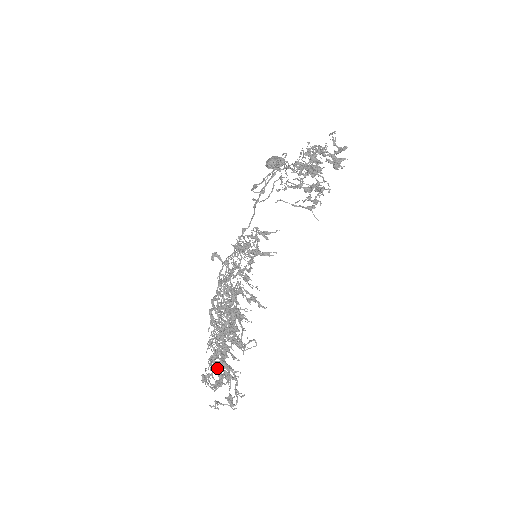
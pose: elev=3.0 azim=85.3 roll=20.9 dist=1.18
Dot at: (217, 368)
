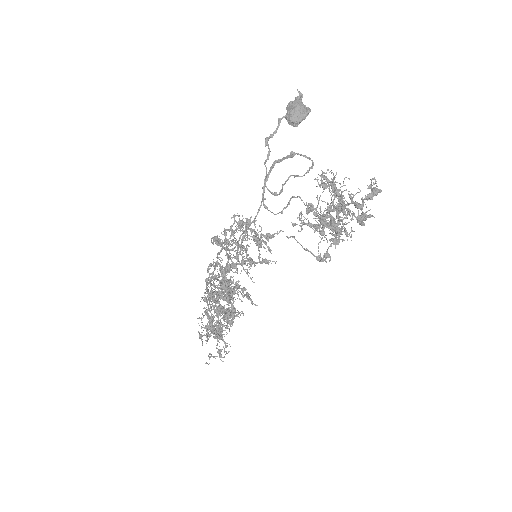
Dot at: (211, 332)
